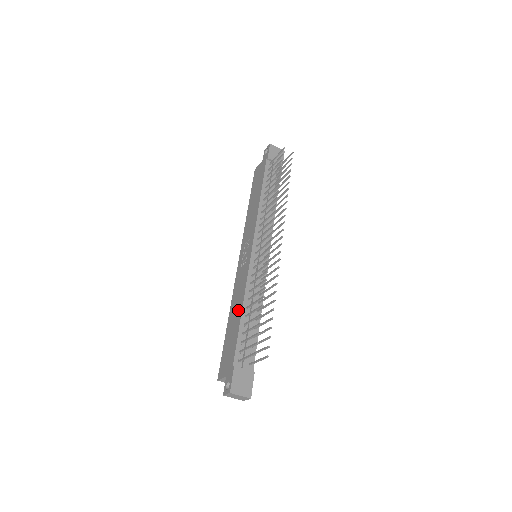
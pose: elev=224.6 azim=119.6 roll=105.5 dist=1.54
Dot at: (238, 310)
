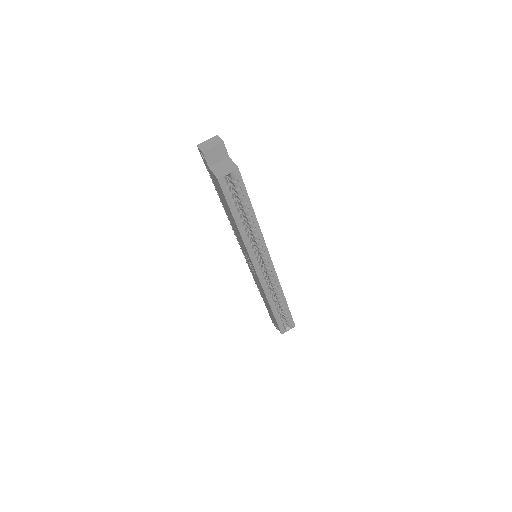
Dot at: (229, 217)
